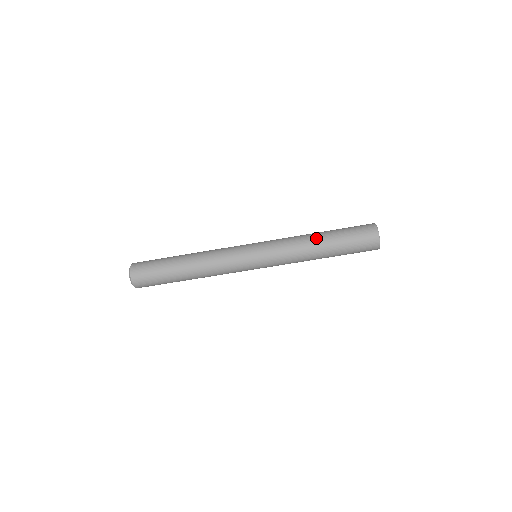
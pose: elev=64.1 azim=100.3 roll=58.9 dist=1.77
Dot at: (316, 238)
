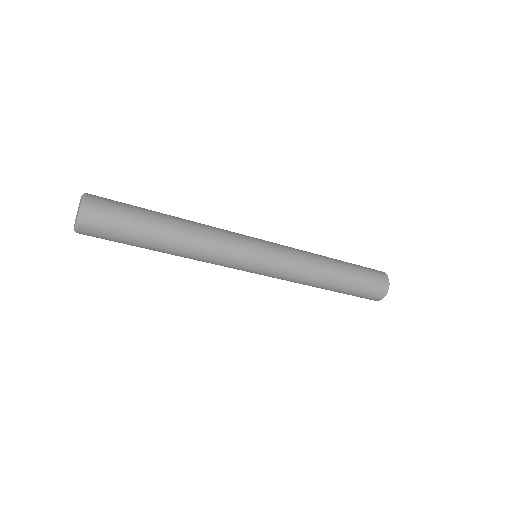
Dot at: (324, 287)
